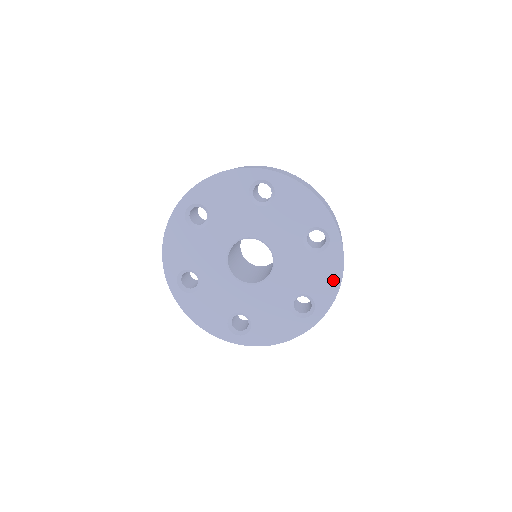
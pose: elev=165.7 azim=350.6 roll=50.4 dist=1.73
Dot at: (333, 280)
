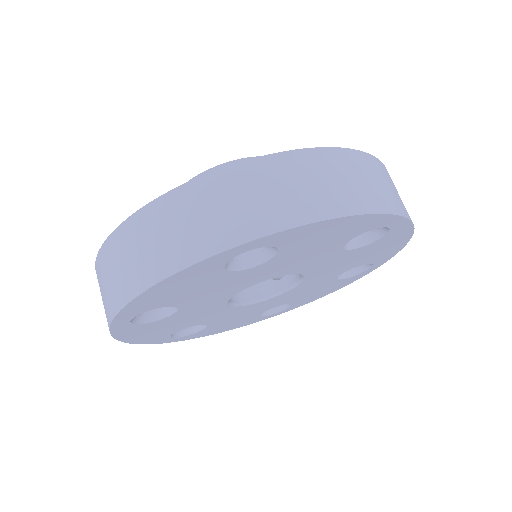
Dot at: (326, 293)
